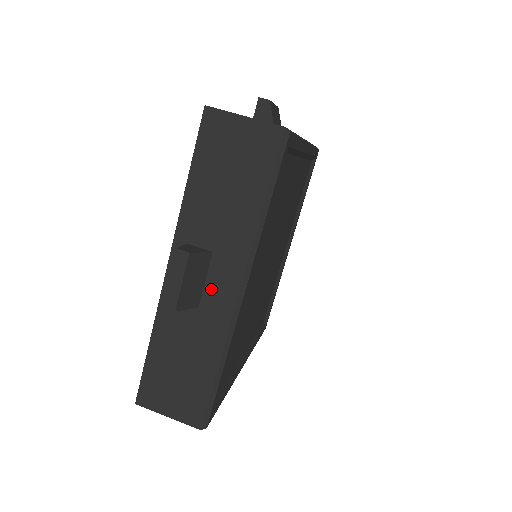
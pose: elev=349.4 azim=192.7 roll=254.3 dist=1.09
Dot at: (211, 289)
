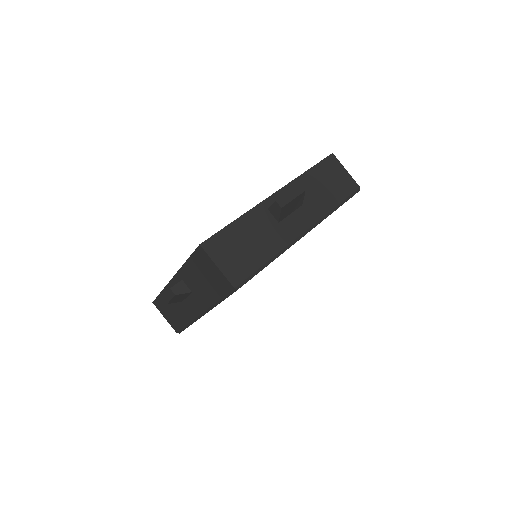
Dot at: (291, 220)
